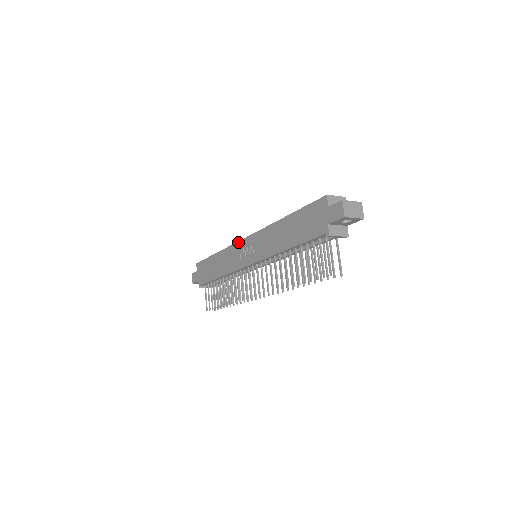
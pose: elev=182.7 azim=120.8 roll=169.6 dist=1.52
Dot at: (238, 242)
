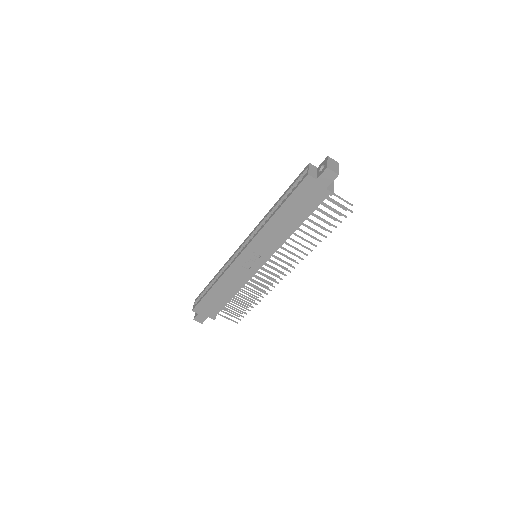
Dot at: (233, 263)
